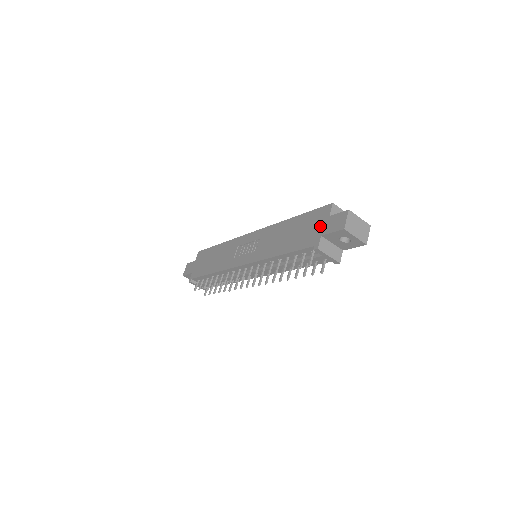
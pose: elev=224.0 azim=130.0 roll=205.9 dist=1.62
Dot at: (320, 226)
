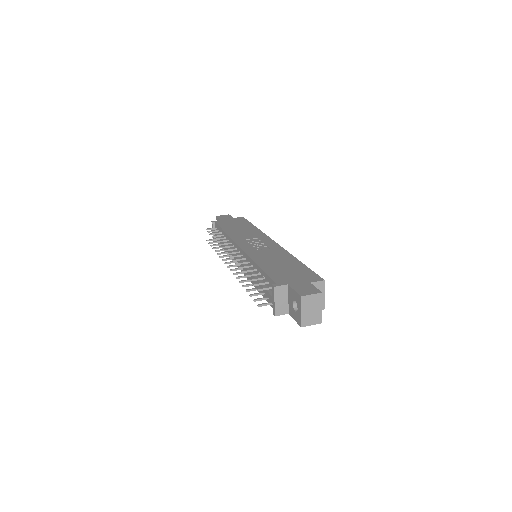
Dot at: (298, 280)
